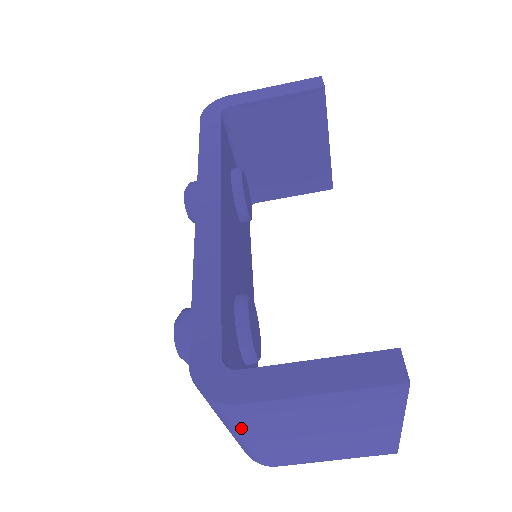
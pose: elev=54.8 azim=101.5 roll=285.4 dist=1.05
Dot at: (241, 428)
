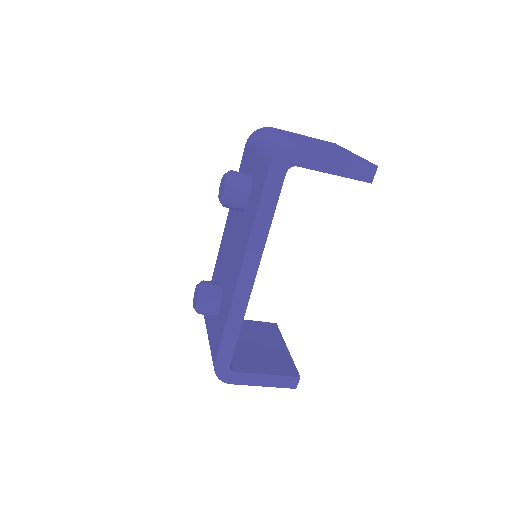
Dot at: occluded
